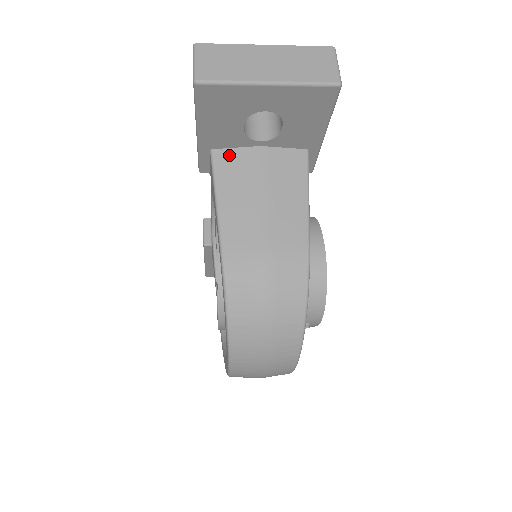
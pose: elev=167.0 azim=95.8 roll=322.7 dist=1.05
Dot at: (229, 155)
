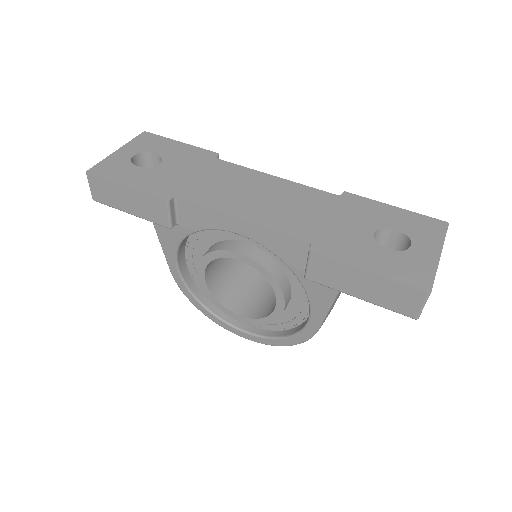
Dot at: occluded
